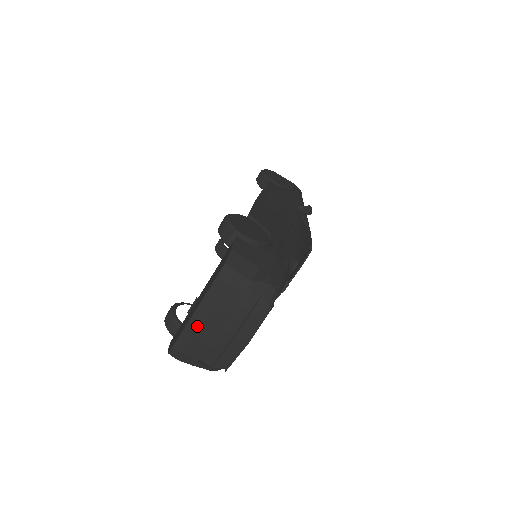
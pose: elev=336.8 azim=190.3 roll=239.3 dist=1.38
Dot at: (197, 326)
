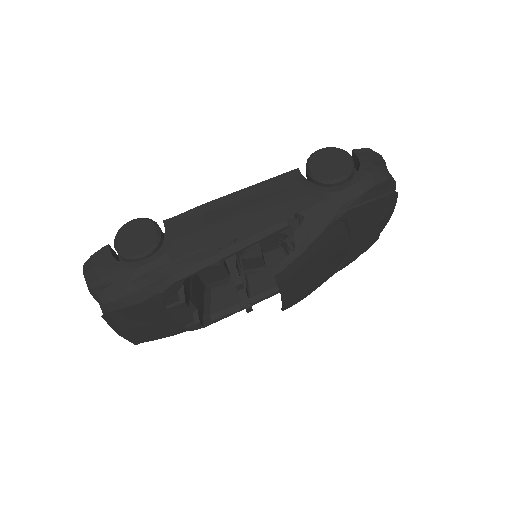
Dot at: occluded
